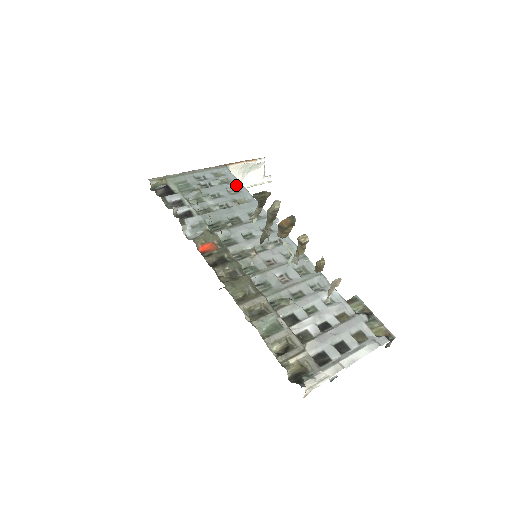
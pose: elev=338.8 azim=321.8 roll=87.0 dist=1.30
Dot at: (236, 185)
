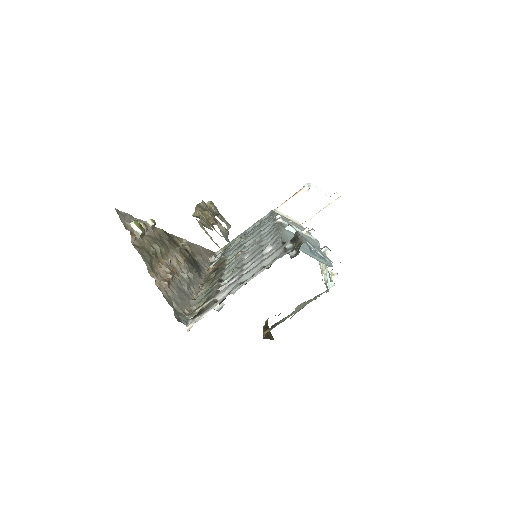
Dot at: (269, 217)
